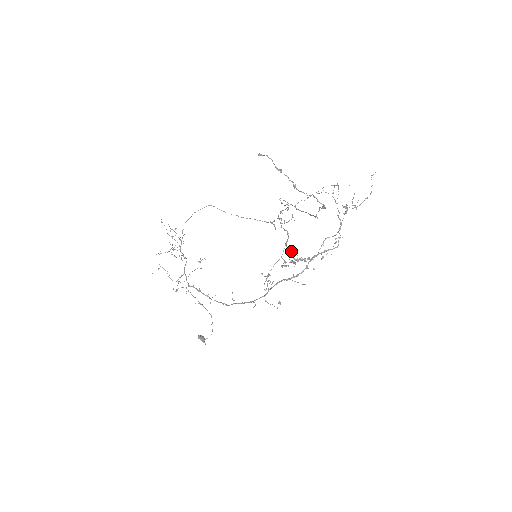
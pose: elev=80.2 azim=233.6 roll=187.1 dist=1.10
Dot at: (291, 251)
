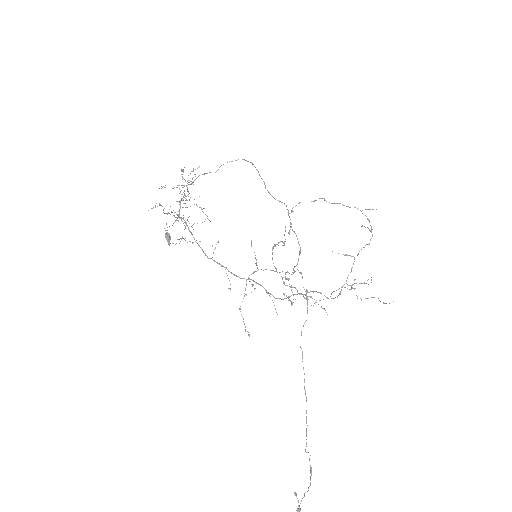
Dot at: occluded
